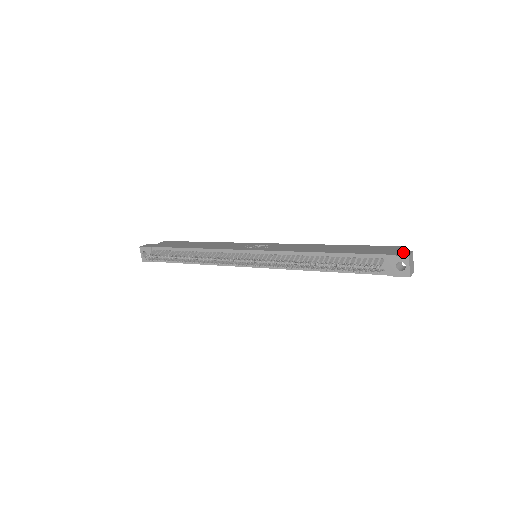
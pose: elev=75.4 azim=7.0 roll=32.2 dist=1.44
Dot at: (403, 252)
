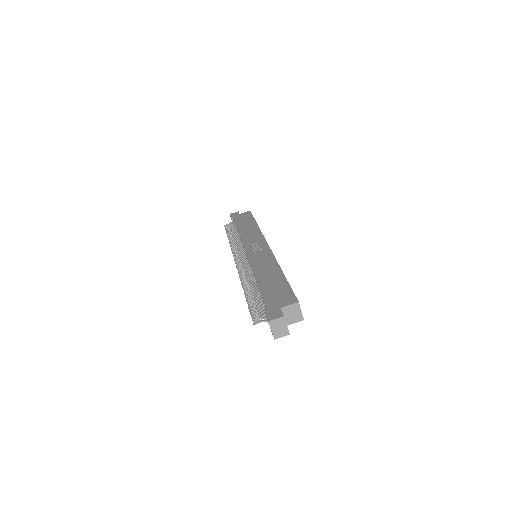
Dot at: (278, 313)
